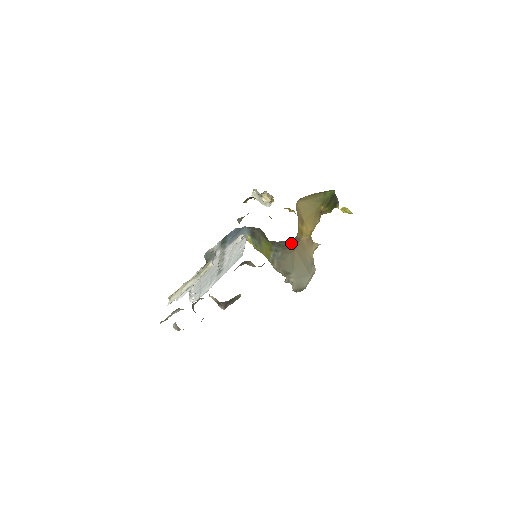
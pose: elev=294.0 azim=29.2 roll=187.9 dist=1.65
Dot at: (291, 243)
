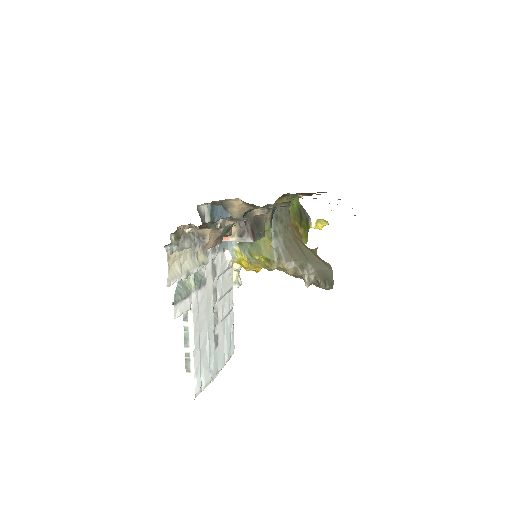
Dot at: (288, 218)
